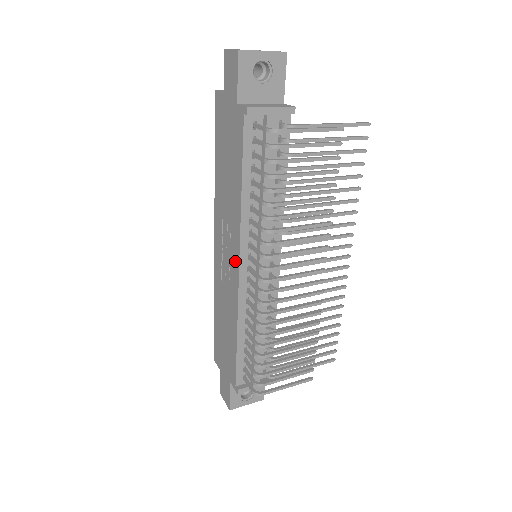
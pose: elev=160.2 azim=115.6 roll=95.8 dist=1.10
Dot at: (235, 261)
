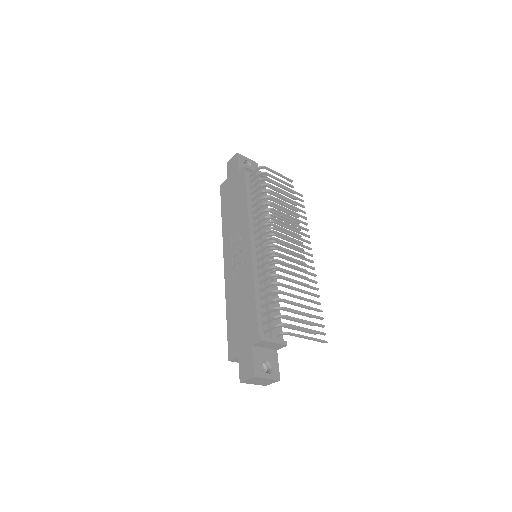
Dot at: (246, 244)
